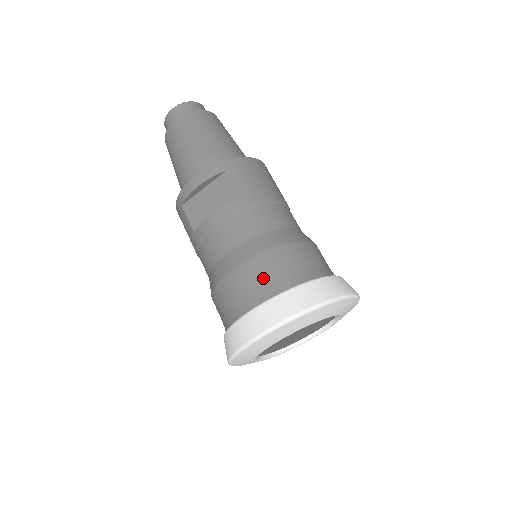
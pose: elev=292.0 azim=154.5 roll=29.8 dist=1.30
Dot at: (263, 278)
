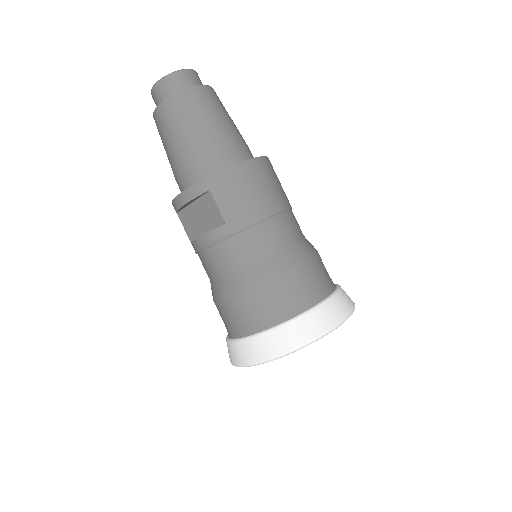
Dot at: (247, 313)
